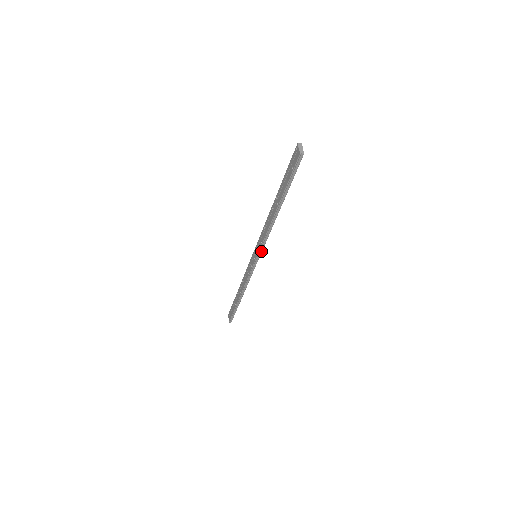
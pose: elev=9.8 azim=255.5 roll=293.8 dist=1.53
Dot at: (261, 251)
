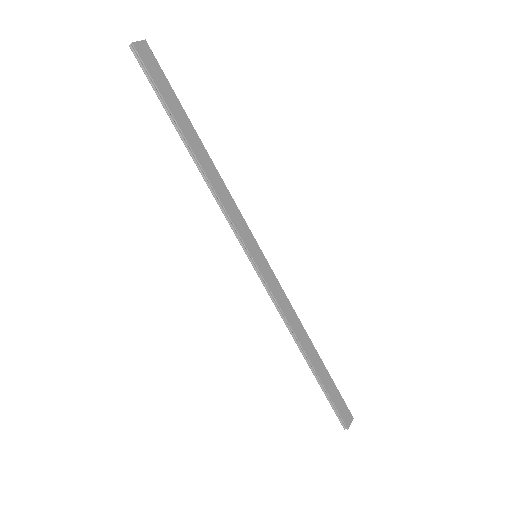
Dot at: (239, 237)
